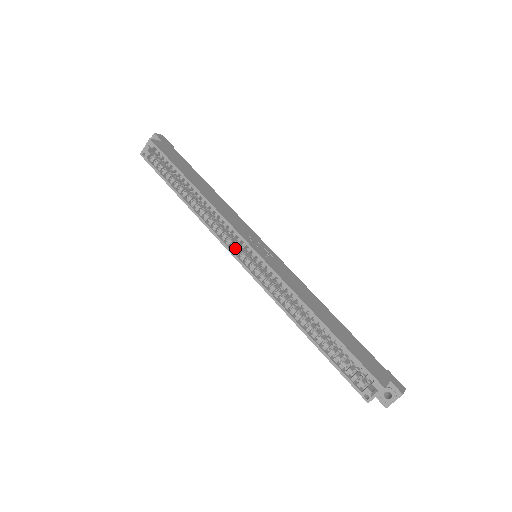
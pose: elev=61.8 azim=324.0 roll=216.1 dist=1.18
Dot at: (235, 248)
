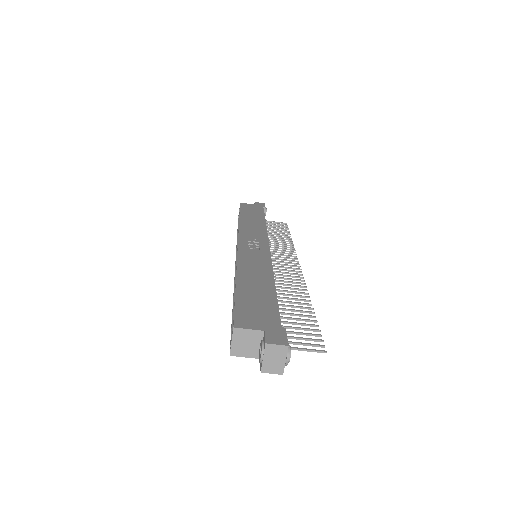
Dot at: occluded
